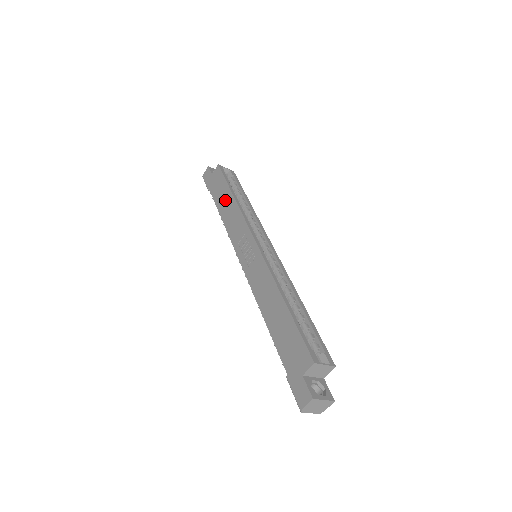
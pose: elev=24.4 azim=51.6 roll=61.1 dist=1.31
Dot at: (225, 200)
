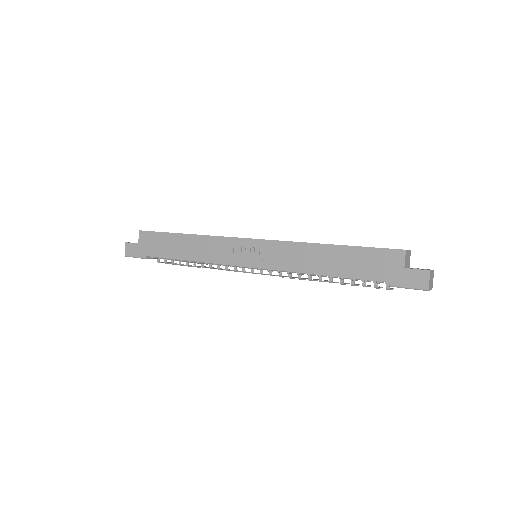
Dot at: (180, 245)
